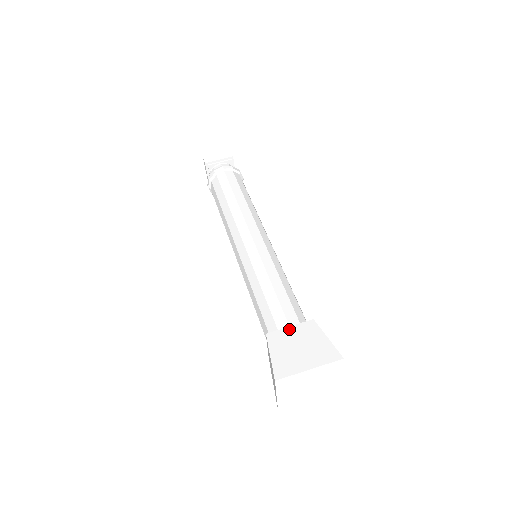
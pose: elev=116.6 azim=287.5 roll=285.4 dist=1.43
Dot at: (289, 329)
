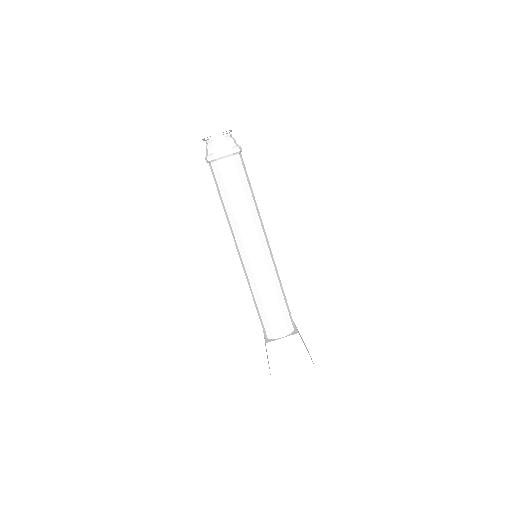
Dot at: (281, 341)
